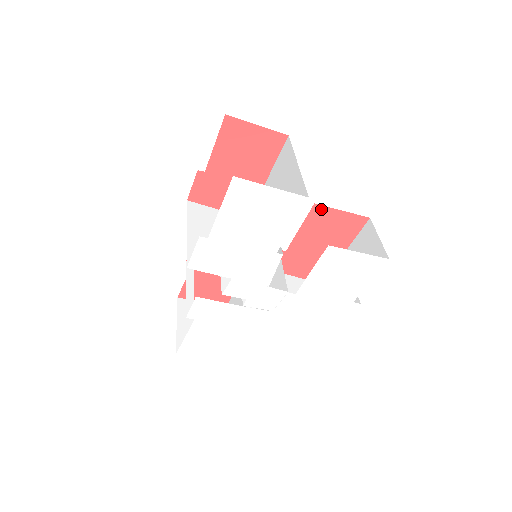
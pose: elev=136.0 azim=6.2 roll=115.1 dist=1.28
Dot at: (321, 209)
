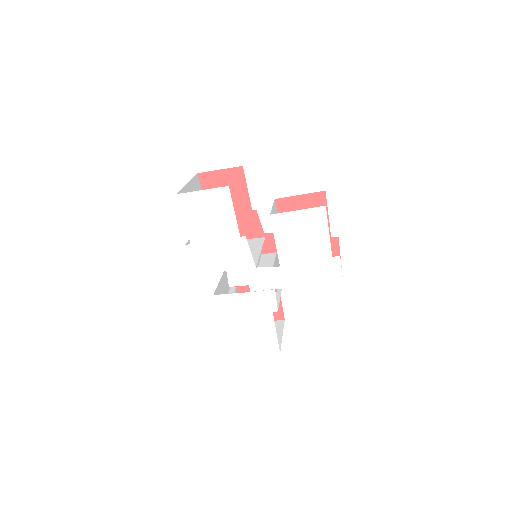
Dot at: (283, 201)
